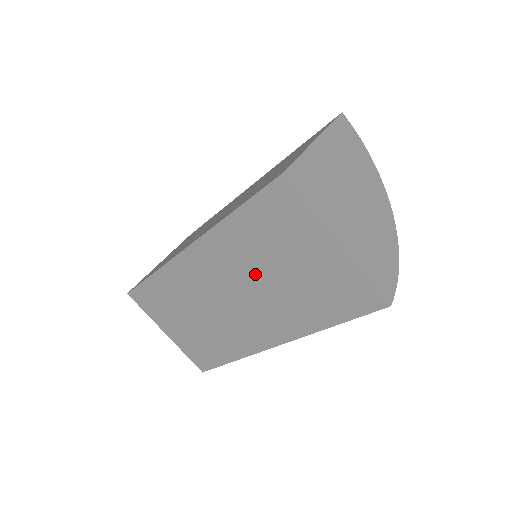
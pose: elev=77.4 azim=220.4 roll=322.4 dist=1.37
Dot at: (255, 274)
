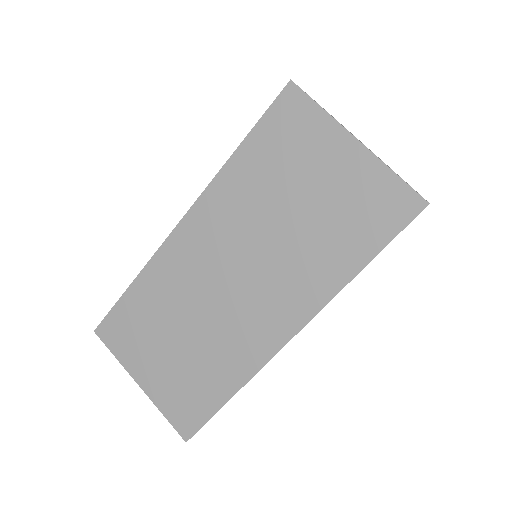
Dot at: (263, 226)
